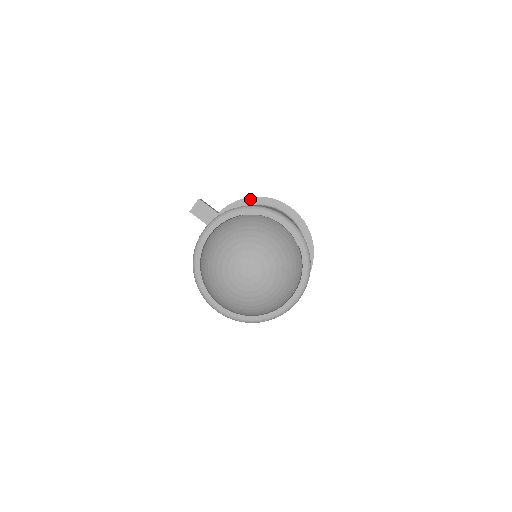
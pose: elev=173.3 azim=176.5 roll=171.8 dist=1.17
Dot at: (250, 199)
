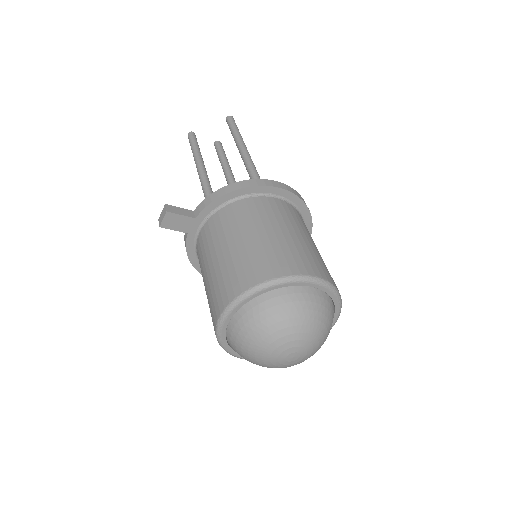
Dot at: (231, 194)
